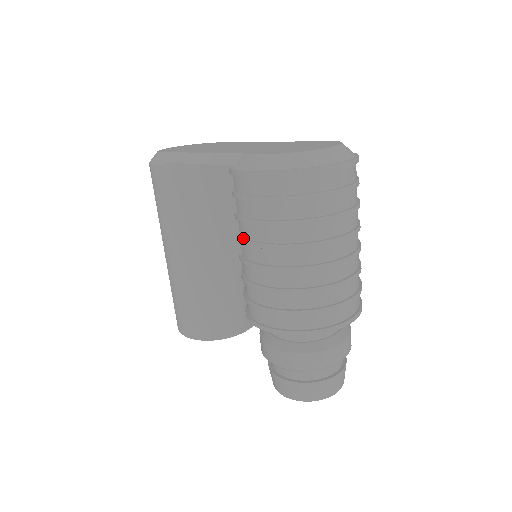
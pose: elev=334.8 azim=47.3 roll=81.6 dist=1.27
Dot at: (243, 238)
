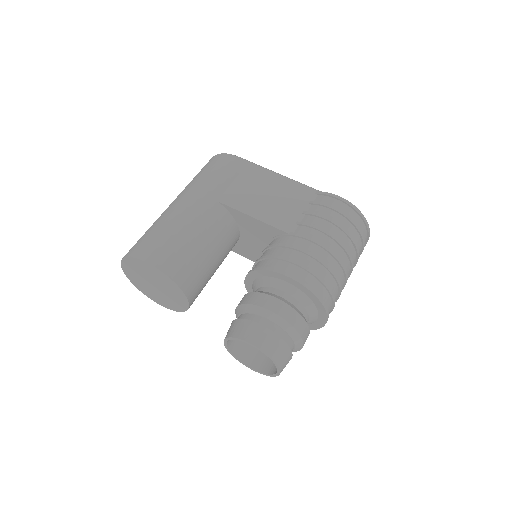
Dot at: (309, 223)
